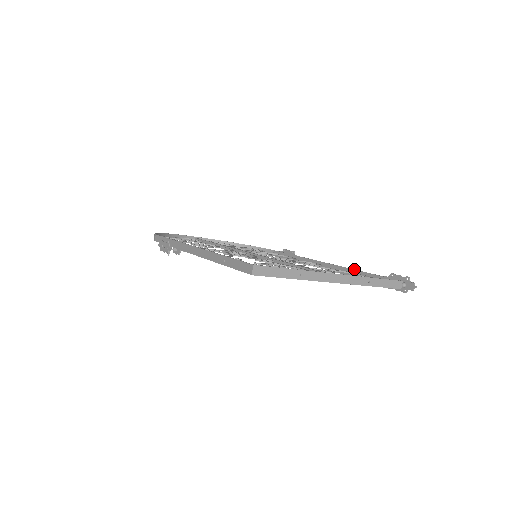
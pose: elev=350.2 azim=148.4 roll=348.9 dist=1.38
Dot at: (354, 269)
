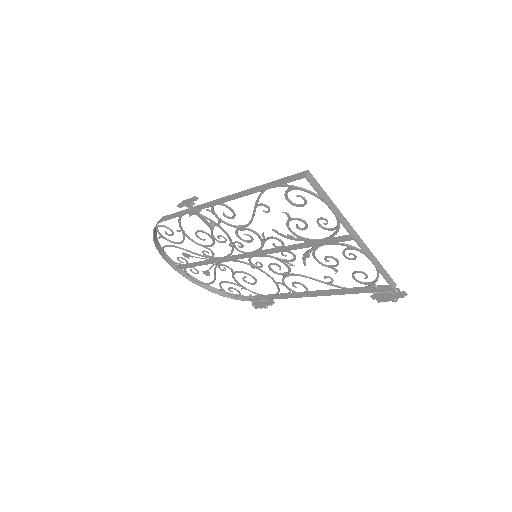
Dot at: occluded
